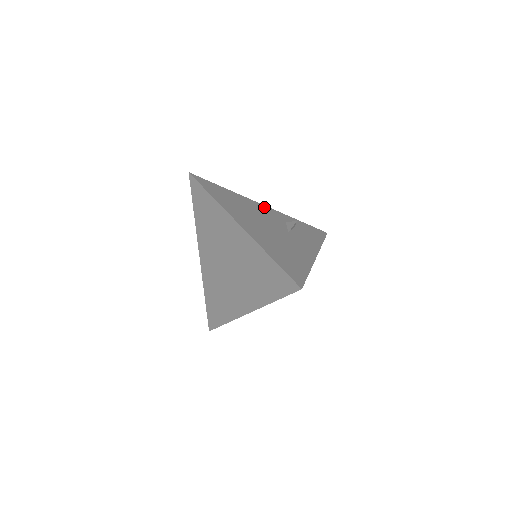
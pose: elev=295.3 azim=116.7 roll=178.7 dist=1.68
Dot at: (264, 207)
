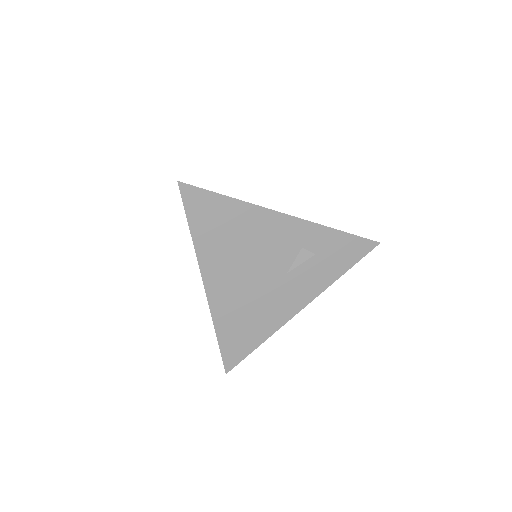
Dot at: (283, 221)
